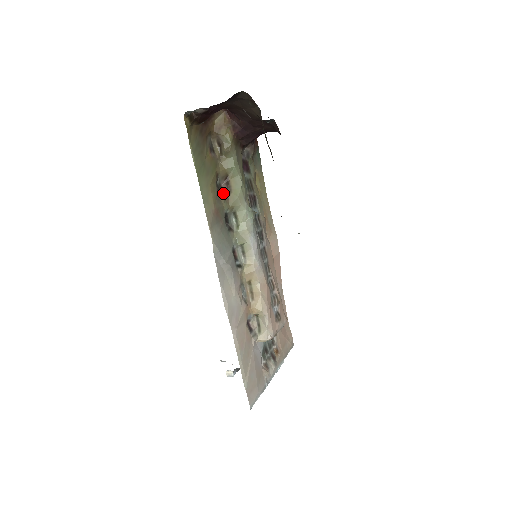
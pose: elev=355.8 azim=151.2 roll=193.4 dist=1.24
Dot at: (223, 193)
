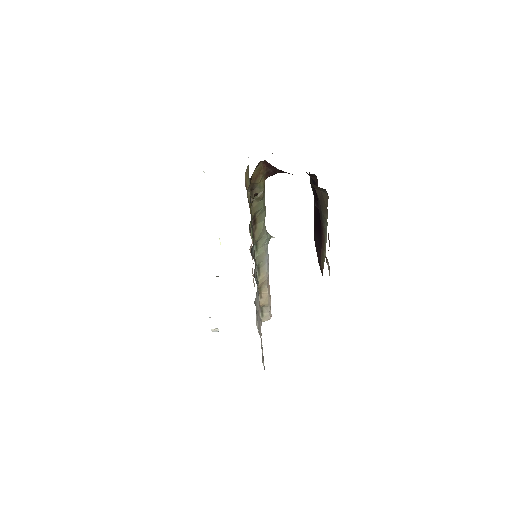
Dot at: occluded
